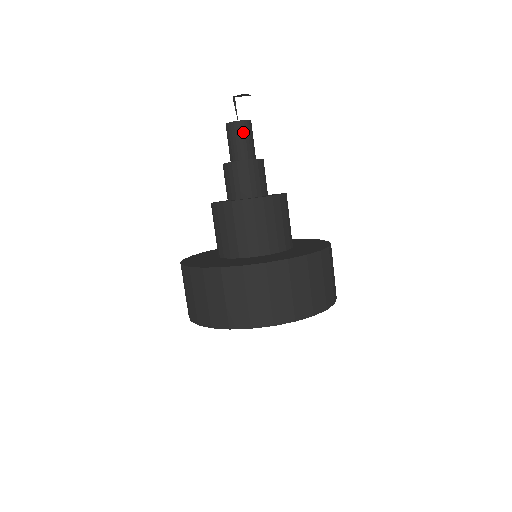
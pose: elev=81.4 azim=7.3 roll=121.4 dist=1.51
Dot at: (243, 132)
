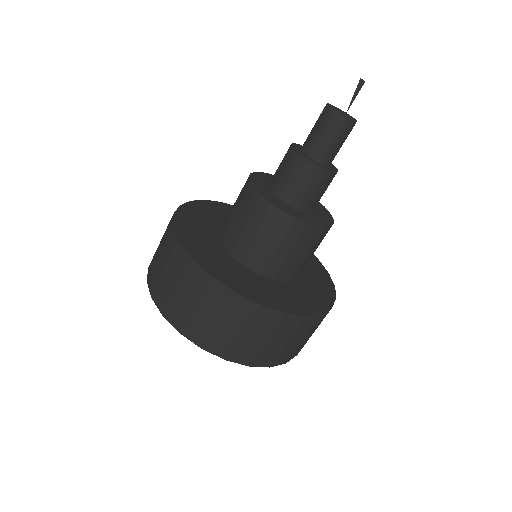
Dot at: (328, 124)
